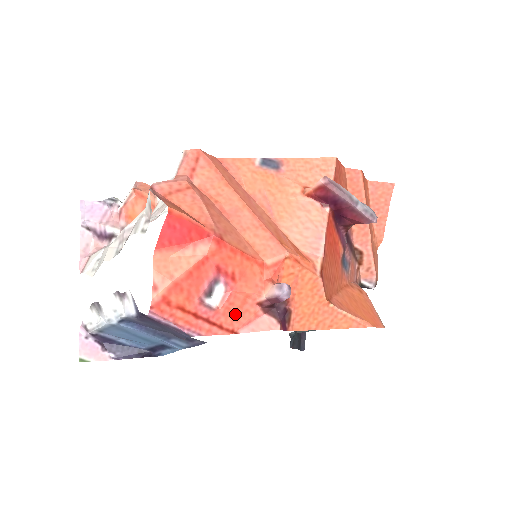
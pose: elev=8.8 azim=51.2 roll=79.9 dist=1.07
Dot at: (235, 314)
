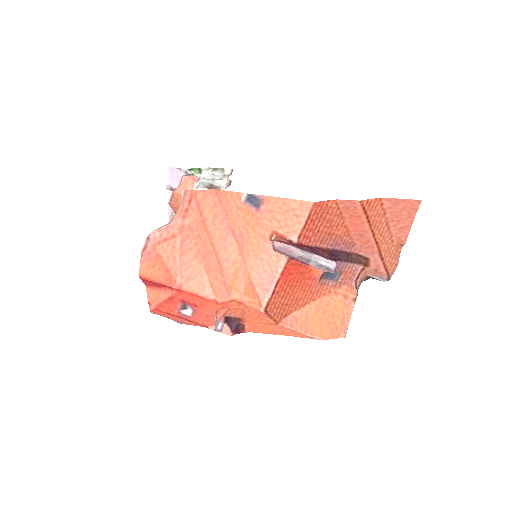
Dot at: (204, 320)
